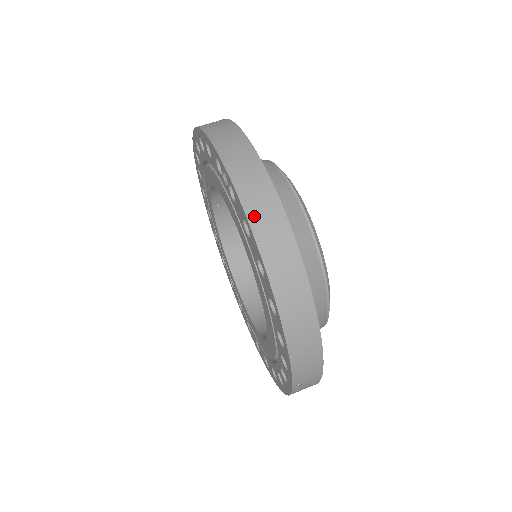
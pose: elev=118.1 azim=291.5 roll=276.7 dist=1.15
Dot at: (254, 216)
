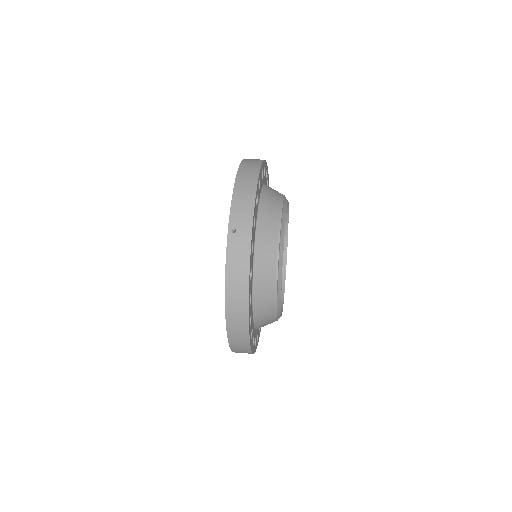
Dot at: occluded
